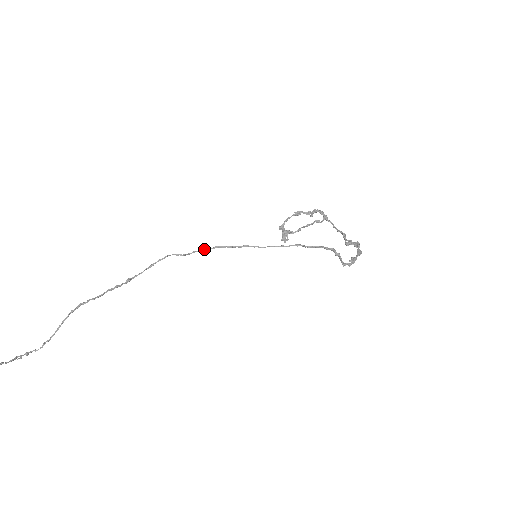
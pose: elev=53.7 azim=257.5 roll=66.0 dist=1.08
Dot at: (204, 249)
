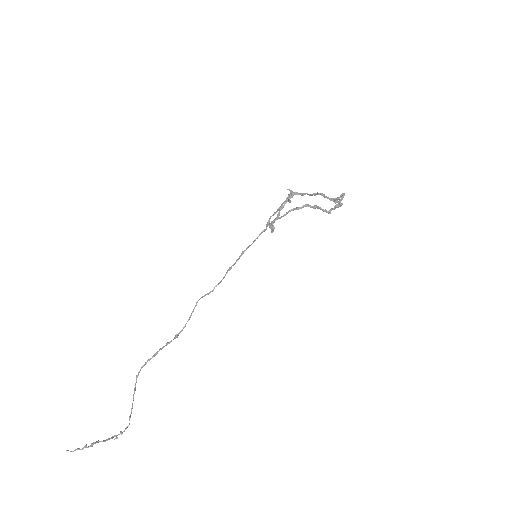
Dot at: (221, 280)
